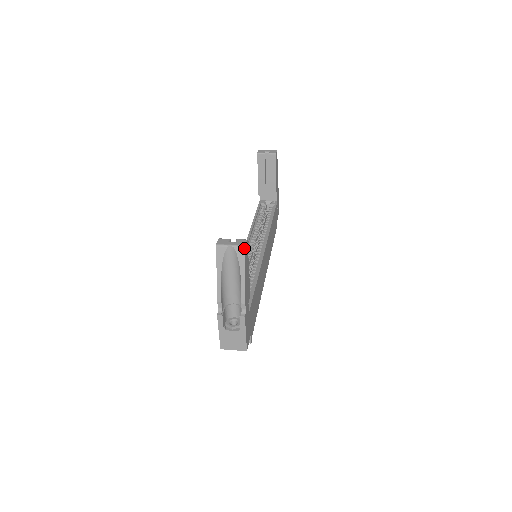
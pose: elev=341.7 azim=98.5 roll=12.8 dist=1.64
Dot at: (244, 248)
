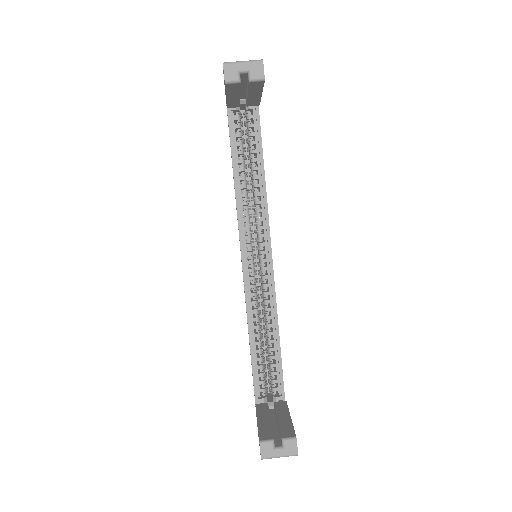
Dot at: (297, 455)
